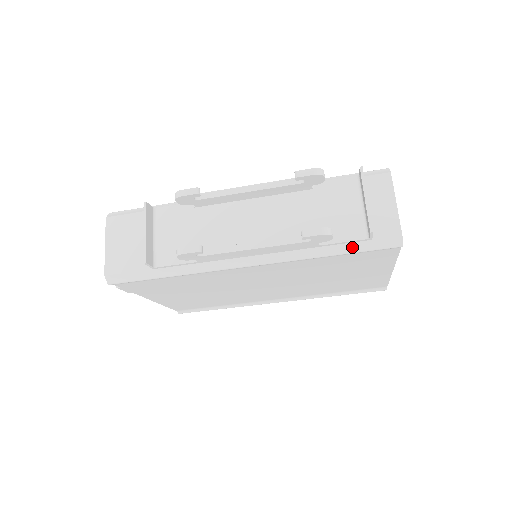
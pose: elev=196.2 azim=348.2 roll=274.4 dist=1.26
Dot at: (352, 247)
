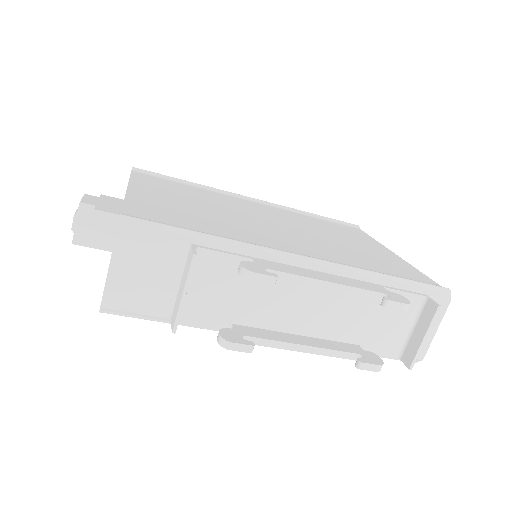
Dot at: occluded
